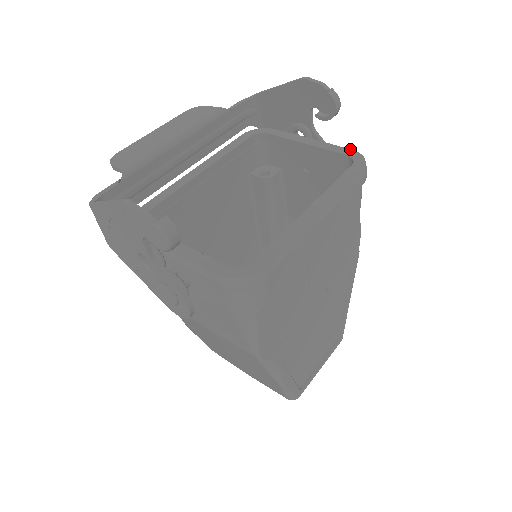
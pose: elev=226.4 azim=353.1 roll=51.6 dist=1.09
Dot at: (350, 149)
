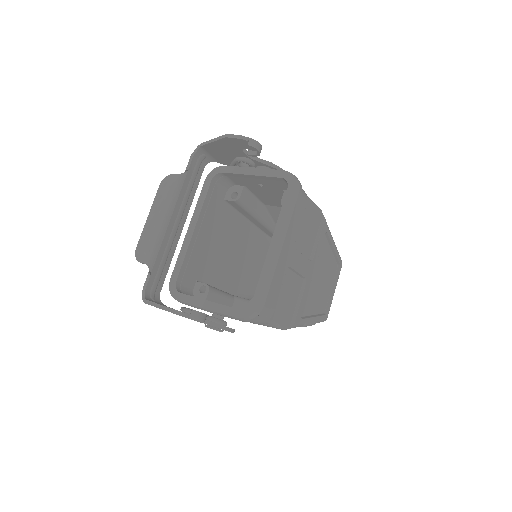
Dot at: (282, 170)
